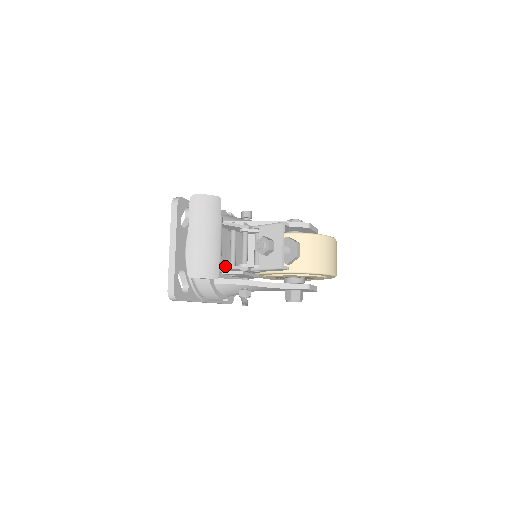
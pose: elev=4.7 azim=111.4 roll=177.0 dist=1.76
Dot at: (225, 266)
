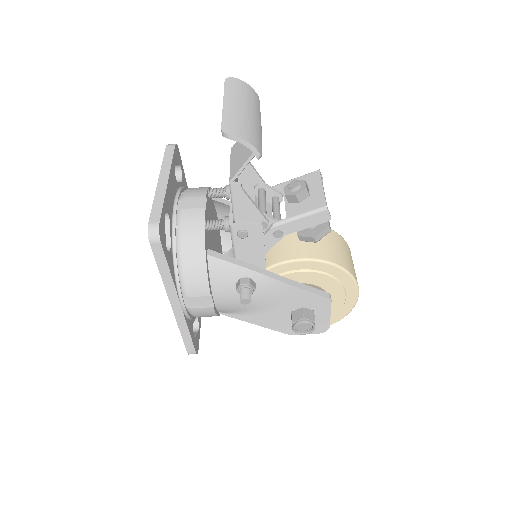
Dot at: (247, 194)
